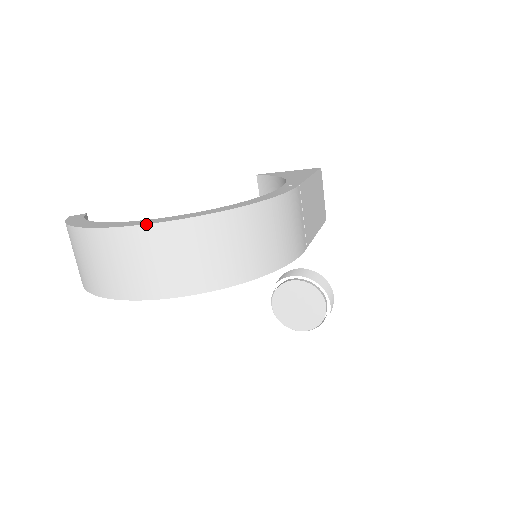
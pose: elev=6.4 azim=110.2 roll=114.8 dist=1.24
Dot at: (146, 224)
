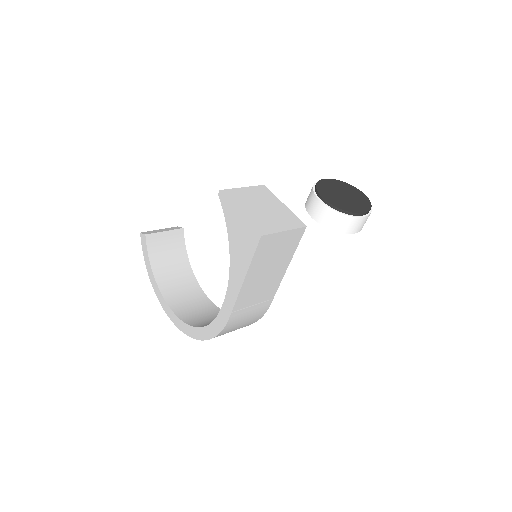
Dot at: occluded
